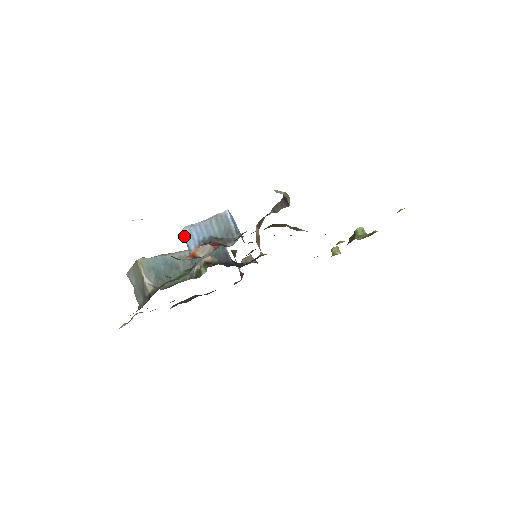
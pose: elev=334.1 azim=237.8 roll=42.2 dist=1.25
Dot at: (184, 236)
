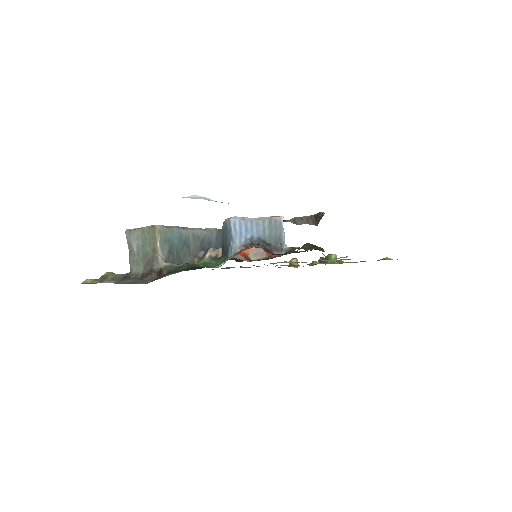
Dot at: (232, 227)
